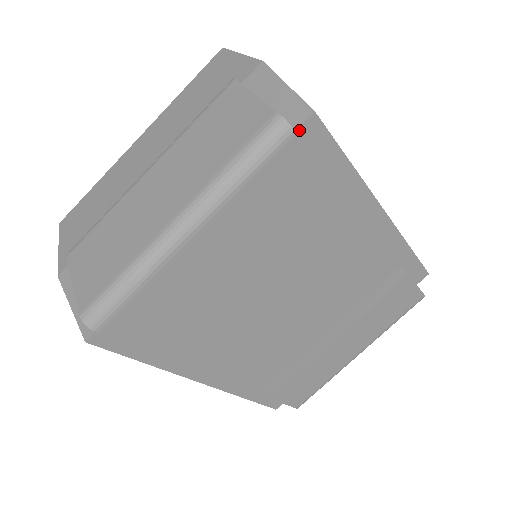
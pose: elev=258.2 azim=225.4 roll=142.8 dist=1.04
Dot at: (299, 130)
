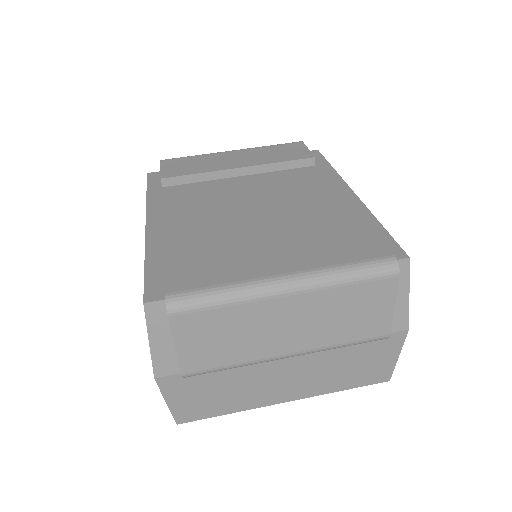
Dot at: occluded
